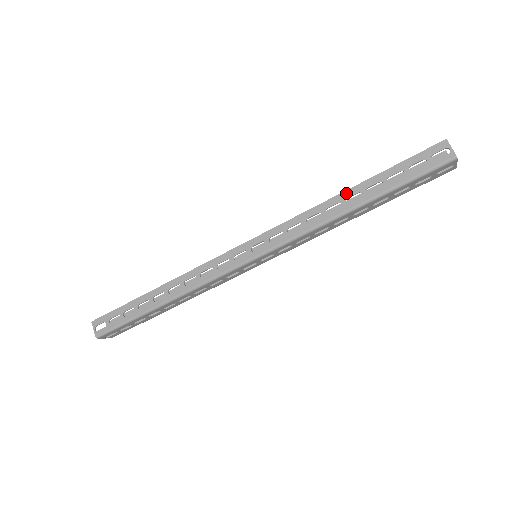
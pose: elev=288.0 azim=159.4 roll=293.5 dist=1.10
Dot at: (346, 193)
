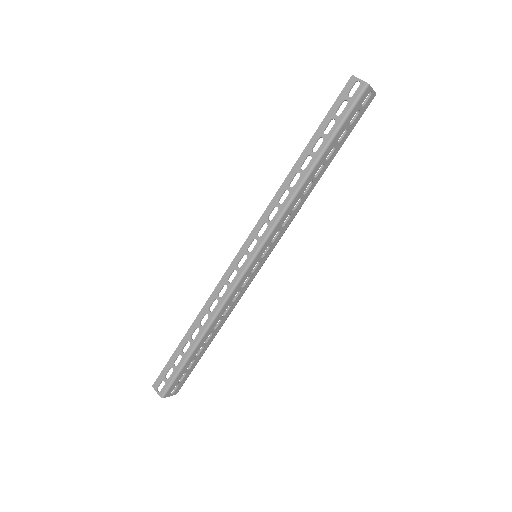
Dot at: (298, 163)
